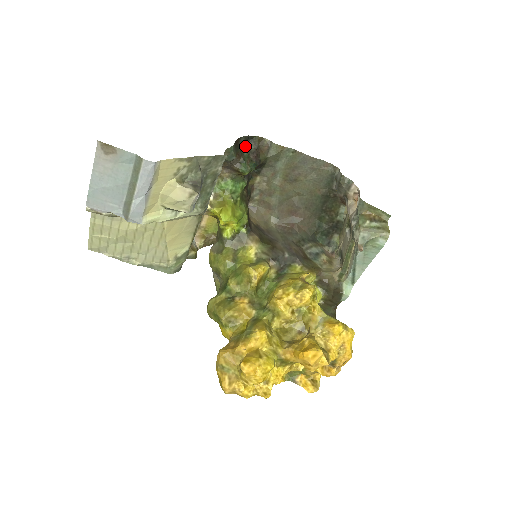
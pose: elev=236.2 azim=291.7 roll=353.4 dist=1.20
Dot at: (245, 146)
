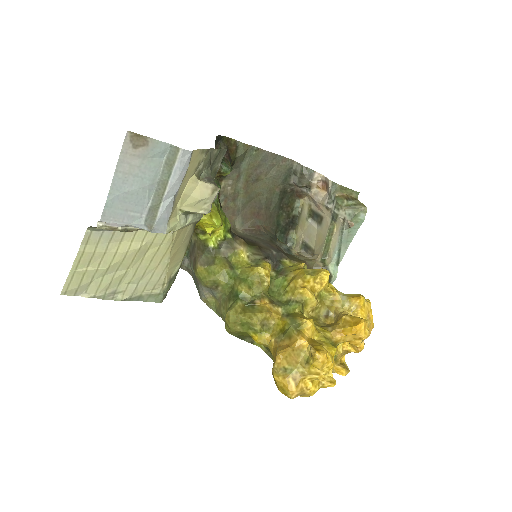
Dot at: (217, 147)
